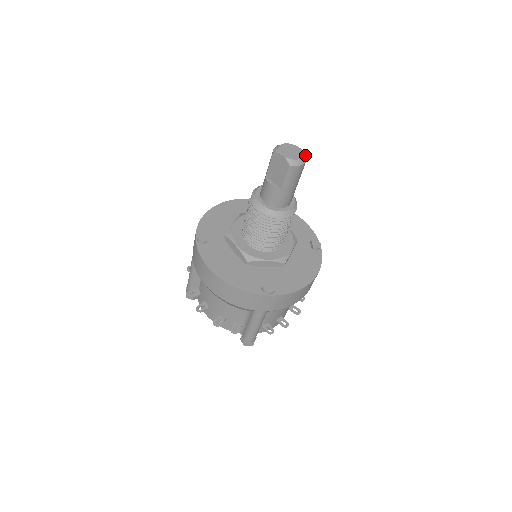
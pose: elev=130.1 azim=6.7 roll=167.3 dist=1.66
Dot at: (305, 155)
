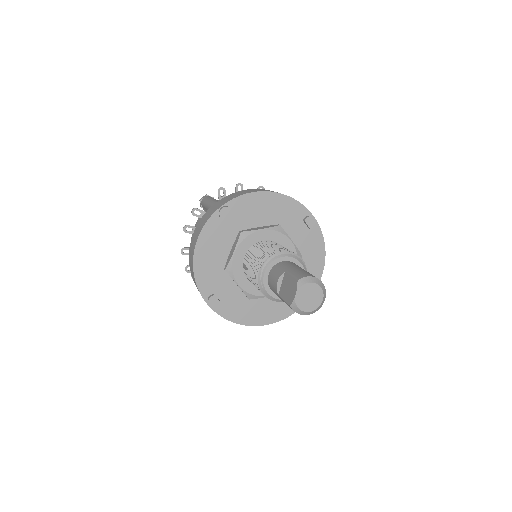
Dot at: (318, 309)
